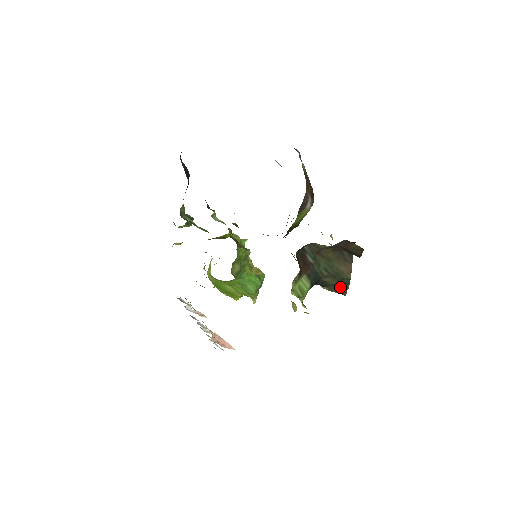
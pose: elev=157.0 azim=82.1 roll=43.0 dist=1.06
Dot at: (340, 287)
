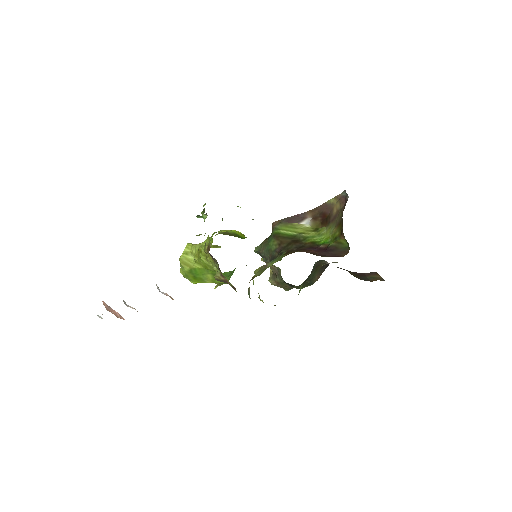
Dot at: (298, 287)
